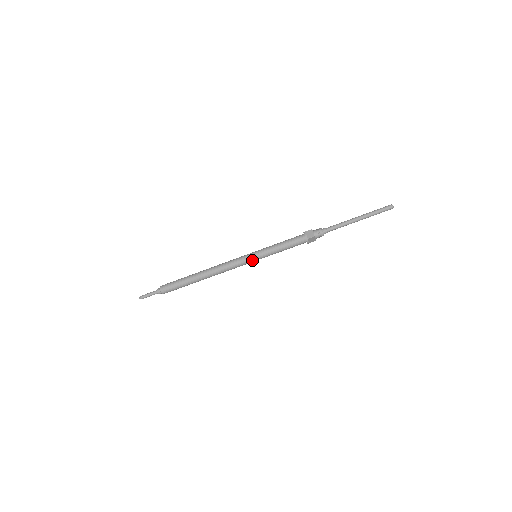
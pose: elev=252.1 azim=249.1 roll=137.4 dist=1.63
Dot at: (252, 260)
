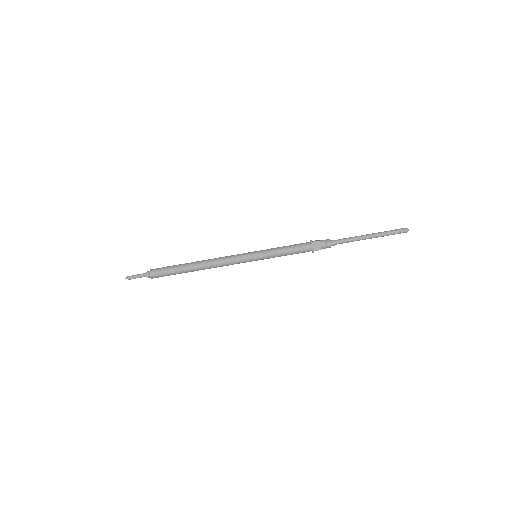
Dot at: occluded
